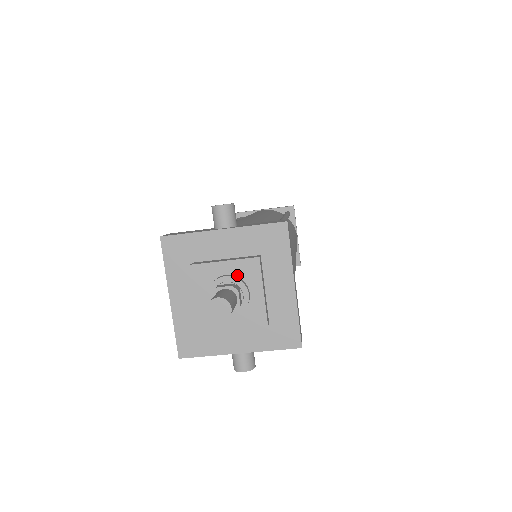
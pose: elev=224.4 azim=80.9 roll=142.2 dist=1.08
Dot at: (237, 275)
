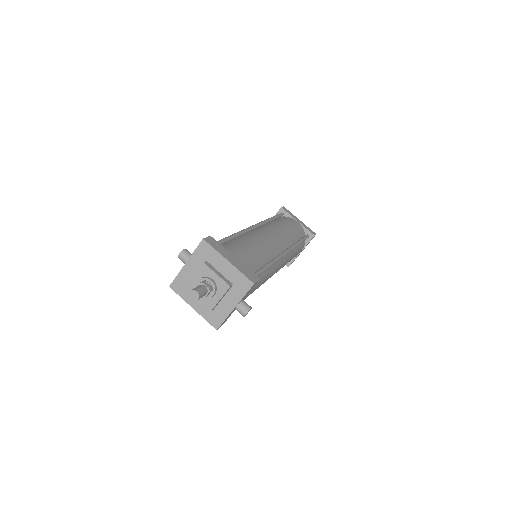
Dot at: (202, 277)
